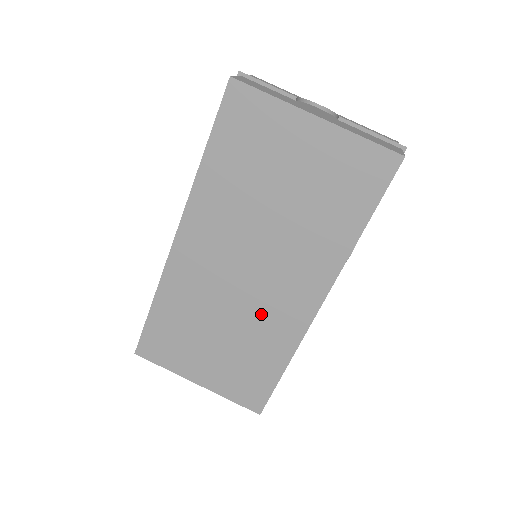
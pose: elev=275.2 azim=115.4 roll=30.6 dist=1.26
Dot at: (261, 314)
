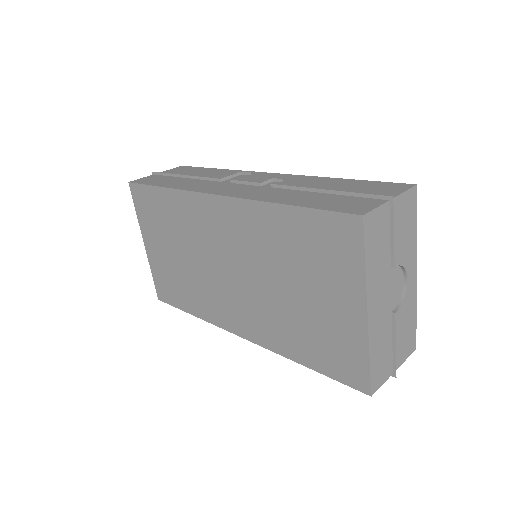
Dot at: (210, 289)
